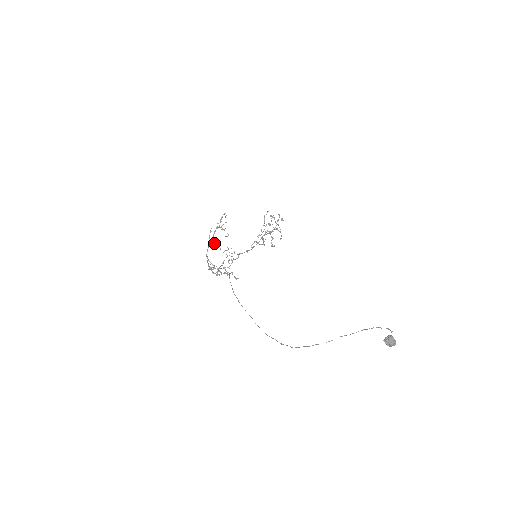
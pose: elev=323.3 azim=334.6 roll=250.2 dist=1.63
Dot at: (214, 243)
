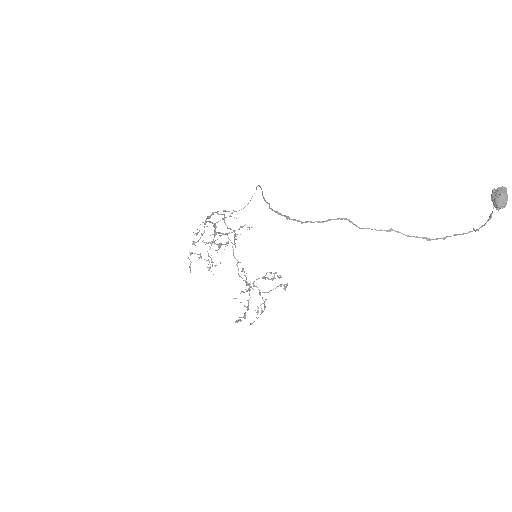
Dot at: (216, 232)
